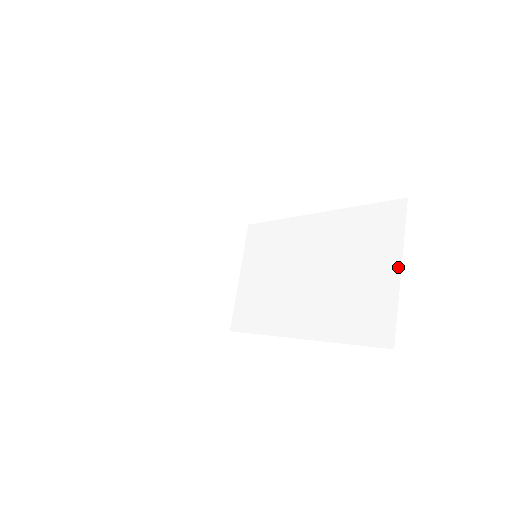
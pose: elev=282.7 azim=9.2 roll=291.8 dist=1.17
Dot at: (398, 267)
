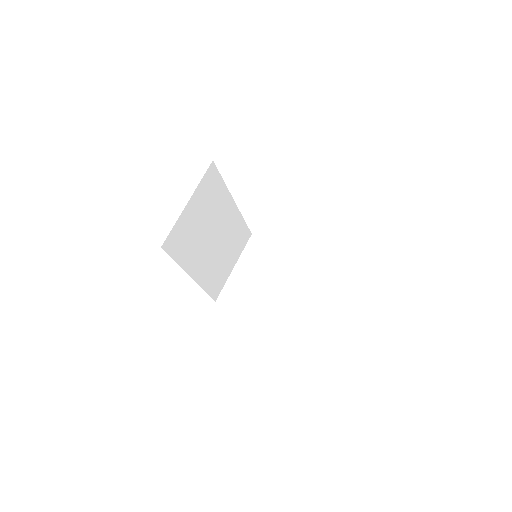
Dot at: occluded
